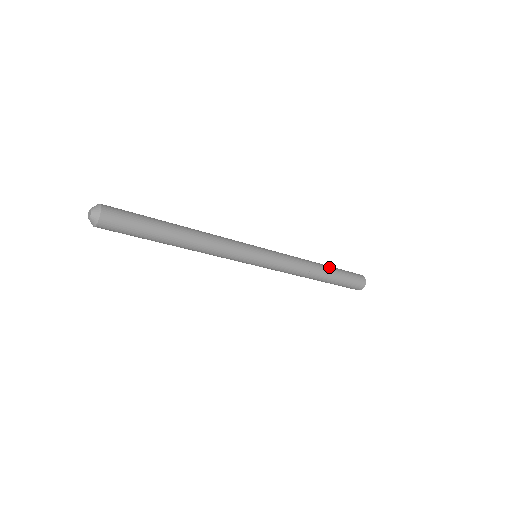
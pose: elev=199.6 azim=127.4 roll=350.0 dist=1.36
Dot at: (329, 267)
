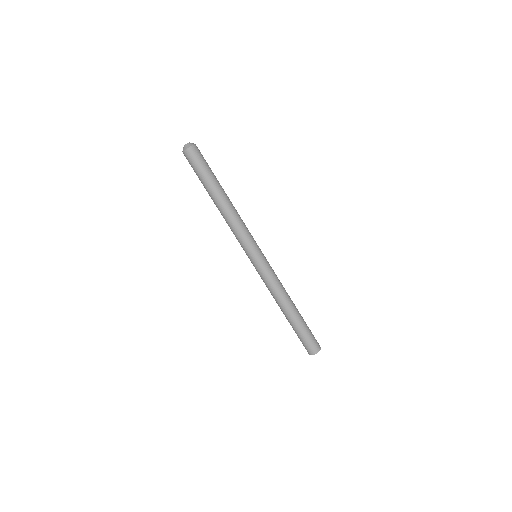
Dot at: (299, 313)
